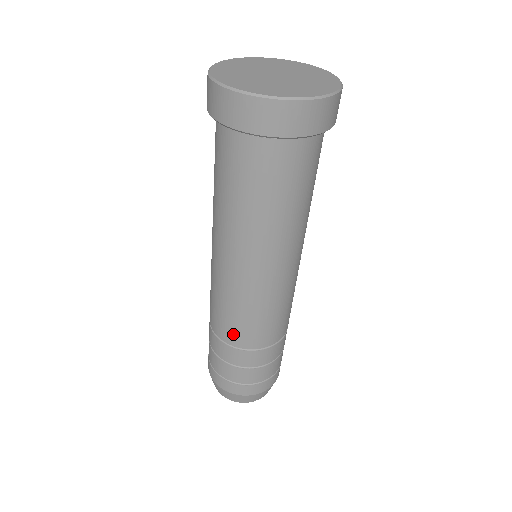
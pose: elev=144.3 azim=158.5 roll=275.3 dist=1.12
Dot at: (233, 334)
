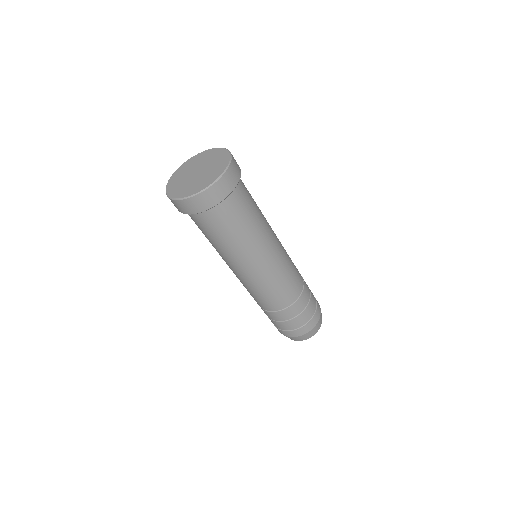
Dot at: (258, 303)
